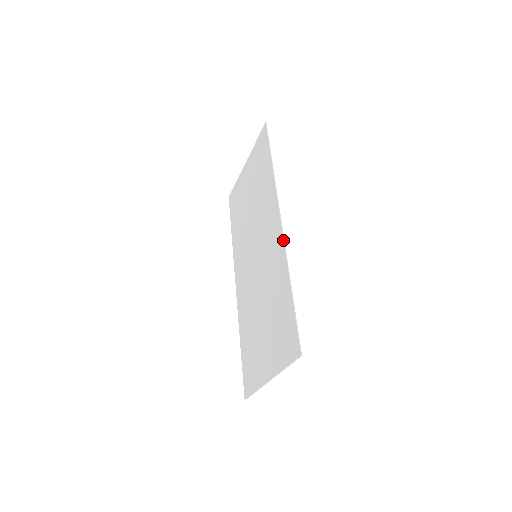
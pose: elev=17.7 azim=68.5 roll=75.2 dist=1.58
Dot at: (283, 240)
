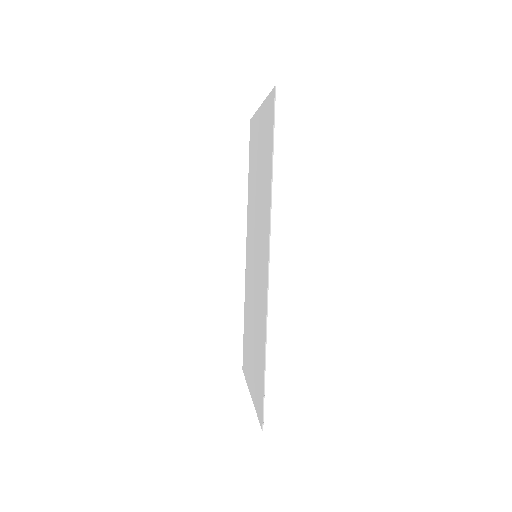
Dot at: (267, 296)
